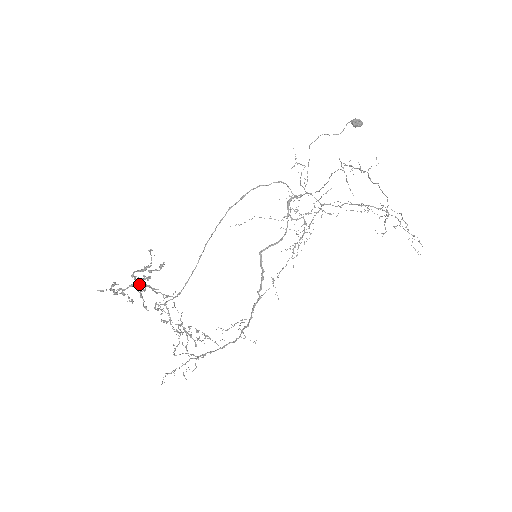
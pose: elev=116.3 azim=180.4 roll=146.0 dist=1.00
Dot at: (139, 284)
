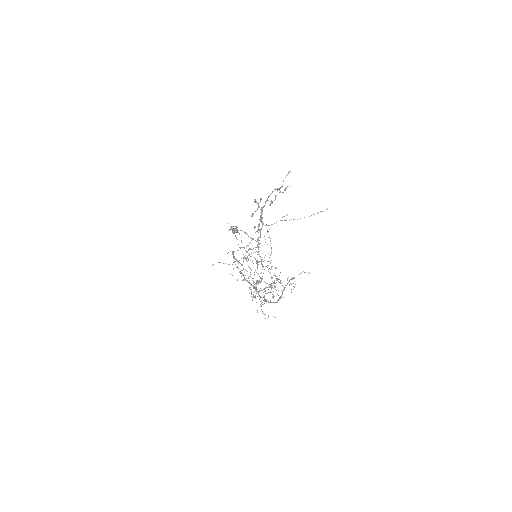
Dot at: occluded
